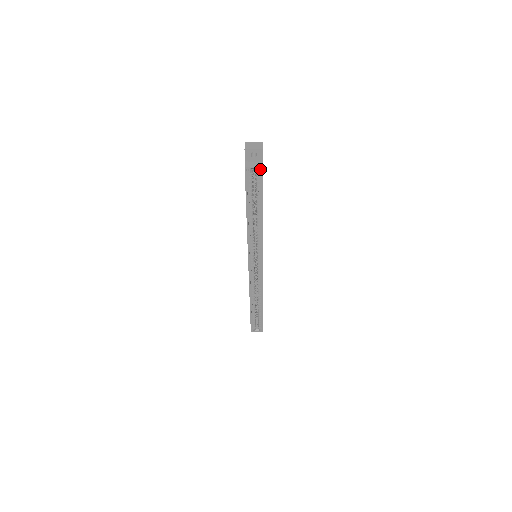
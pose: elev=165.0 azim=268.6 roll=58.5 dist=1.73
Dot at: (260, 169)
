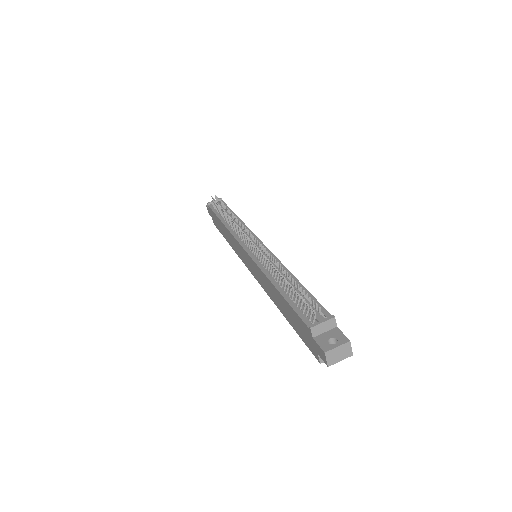
Dot at: occluded
